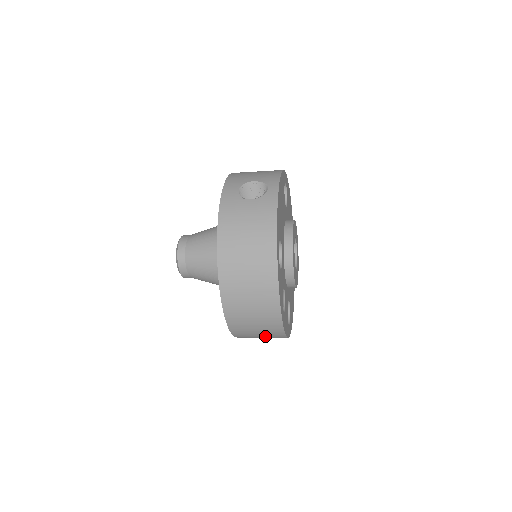
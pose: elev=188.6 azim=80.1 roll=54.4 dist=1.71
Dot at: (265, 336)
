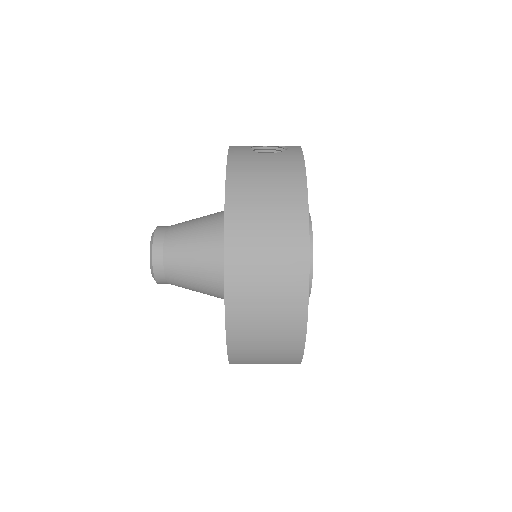
Dot at: (273, 350)
